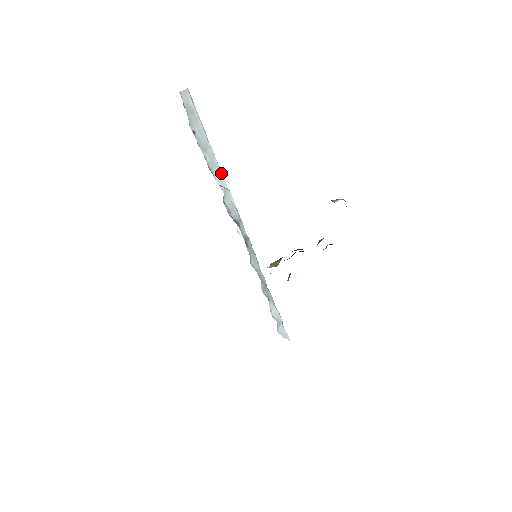
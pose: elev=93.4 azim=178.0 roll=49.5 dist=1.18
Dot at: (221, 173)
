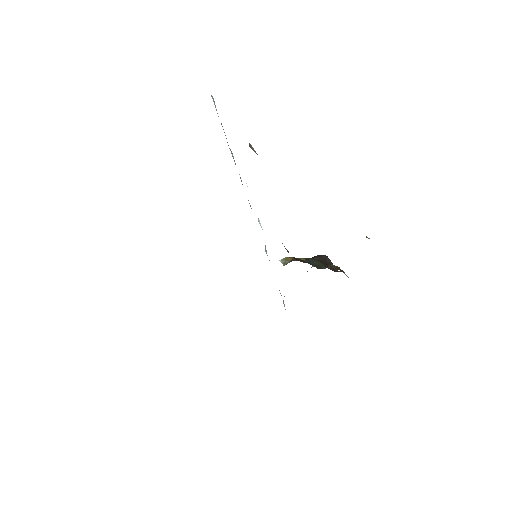
Dot at: (240, 177)
